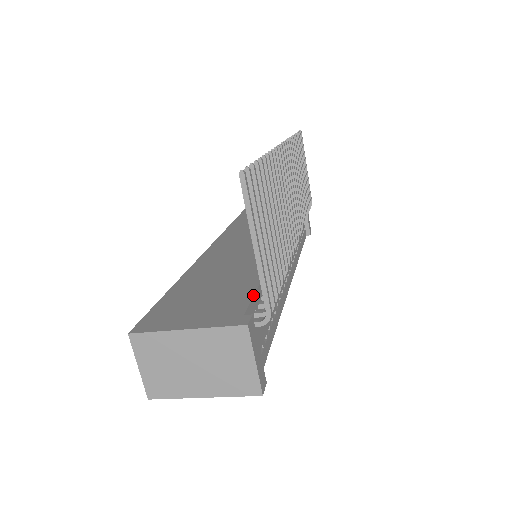
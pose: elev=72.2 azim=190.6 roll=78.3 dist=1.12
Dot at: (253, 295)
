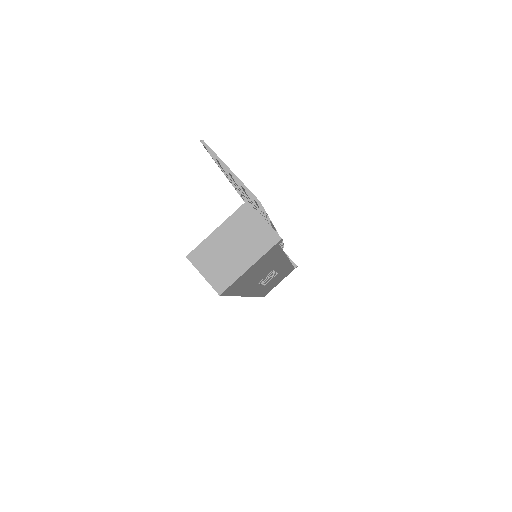
Dot at: occluded
